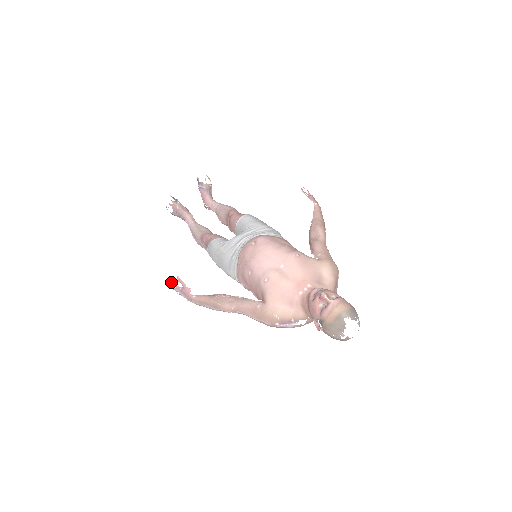
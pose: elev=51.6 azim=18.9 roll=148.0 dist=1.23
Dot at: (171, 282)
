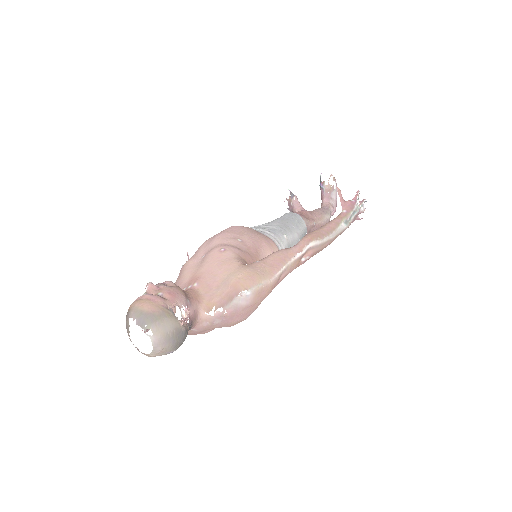
Dot at: occluded
